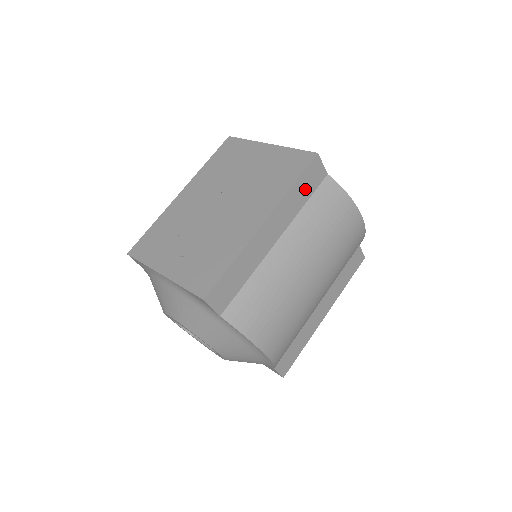
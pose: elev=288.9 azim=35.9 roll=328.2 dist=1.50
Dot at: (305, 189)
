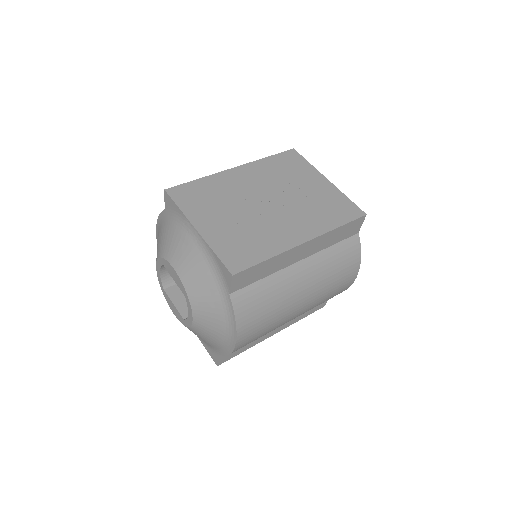
Dot at: (341, 234)
